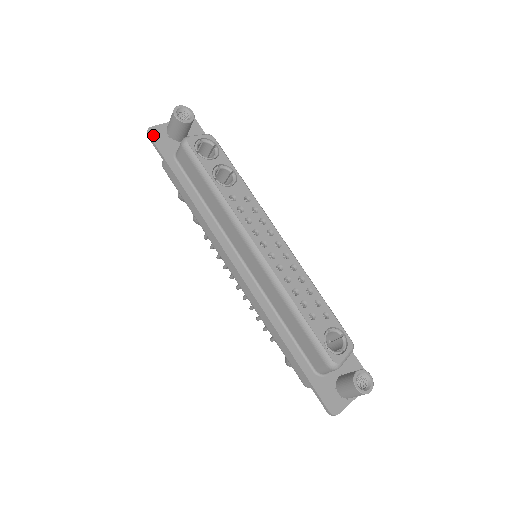
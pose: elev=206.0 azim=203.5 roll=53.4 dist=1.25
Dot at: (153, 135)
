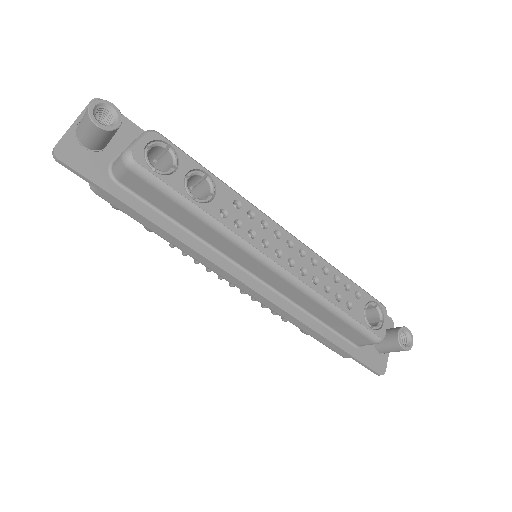
Dot at: (66, 158)
